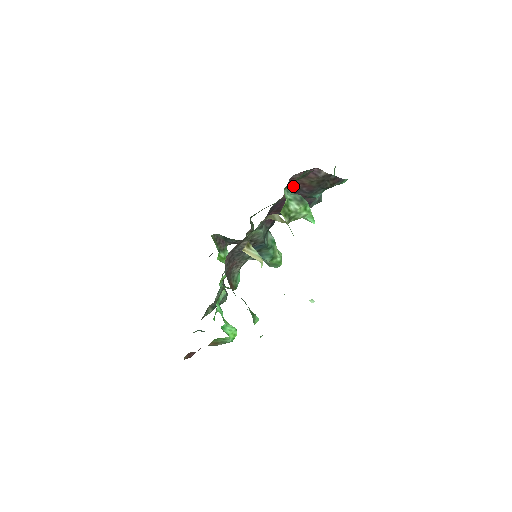
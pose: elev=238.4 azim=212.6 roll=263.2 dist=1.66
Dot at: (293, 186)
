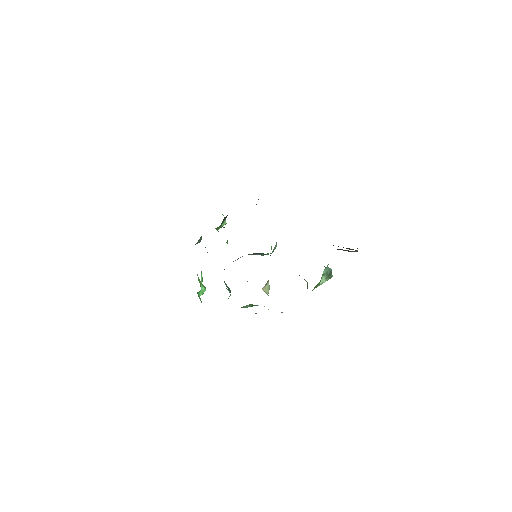
Dot at: occluded
